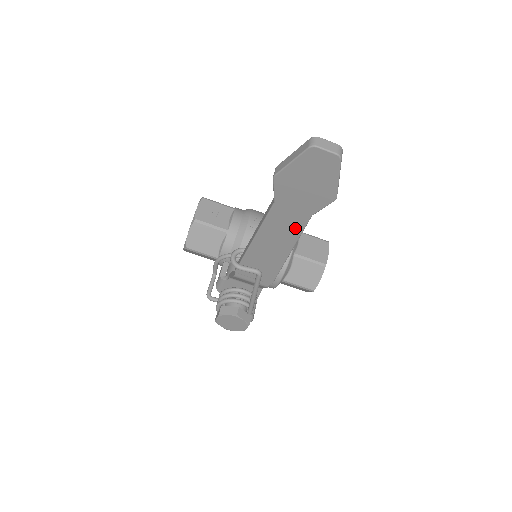
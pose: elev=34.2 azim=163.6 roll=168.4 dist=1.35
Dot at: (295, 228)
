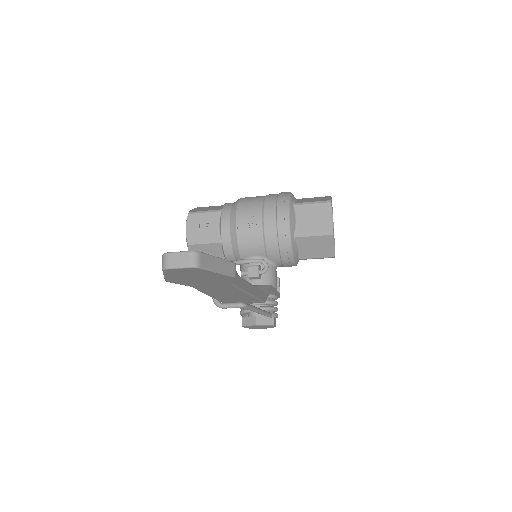
Dot at: (230, 289)
